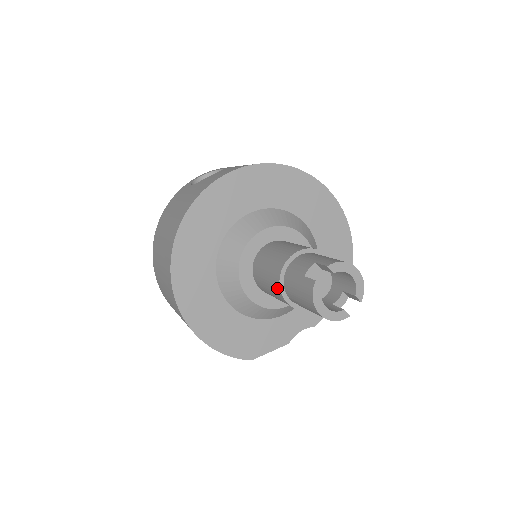
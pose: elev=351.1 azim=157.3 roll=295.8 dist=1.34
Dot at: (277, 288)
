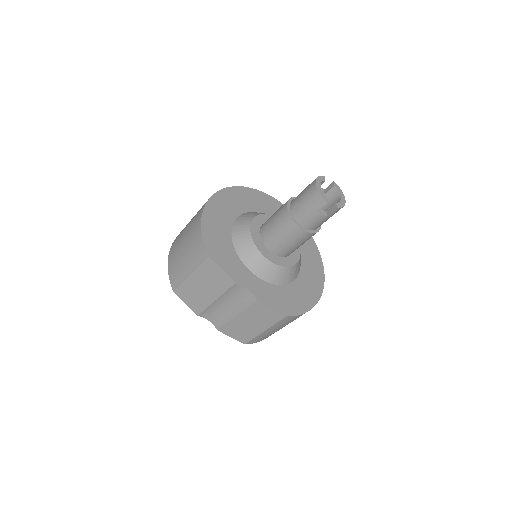
Dot at: occluded
